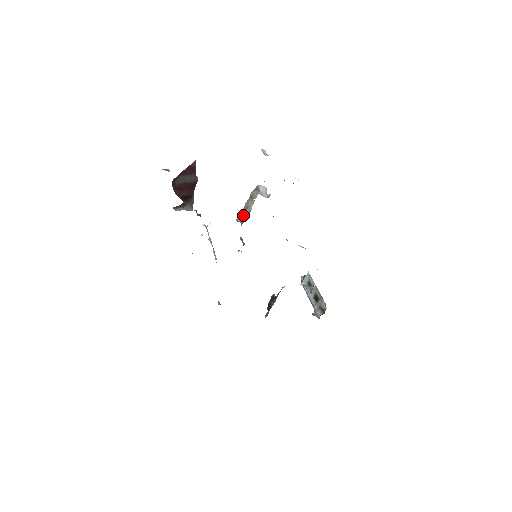
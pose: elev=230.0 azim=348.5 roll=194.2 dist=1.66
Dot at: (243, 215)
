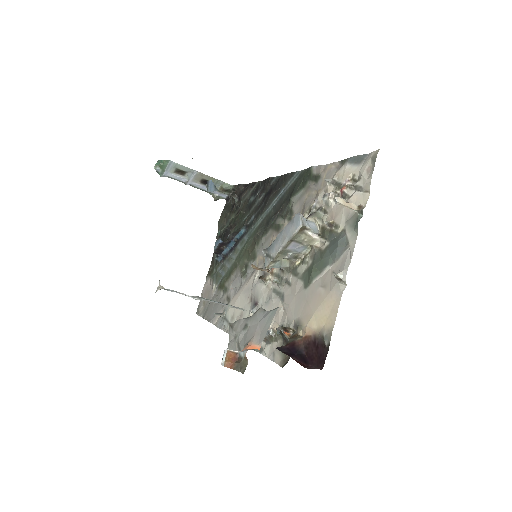
Dot at: (280, 260)
